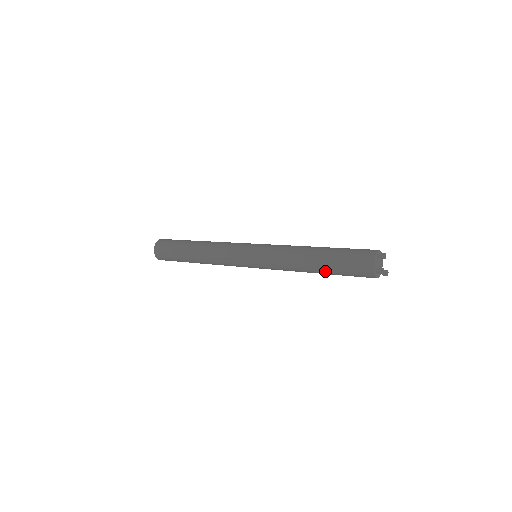
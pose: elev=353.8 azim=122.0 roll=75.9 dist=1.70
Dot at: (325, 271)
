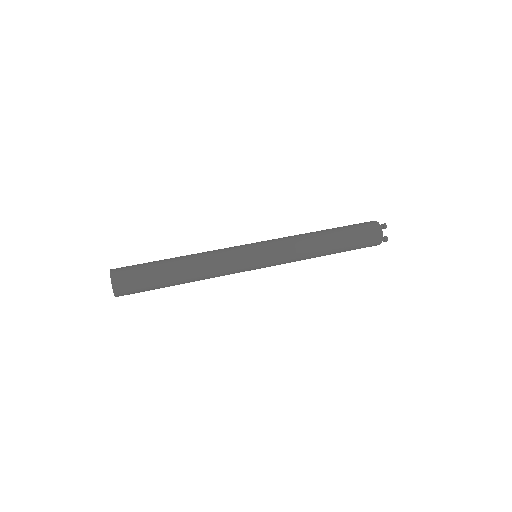
Dot at: (338, 252)
